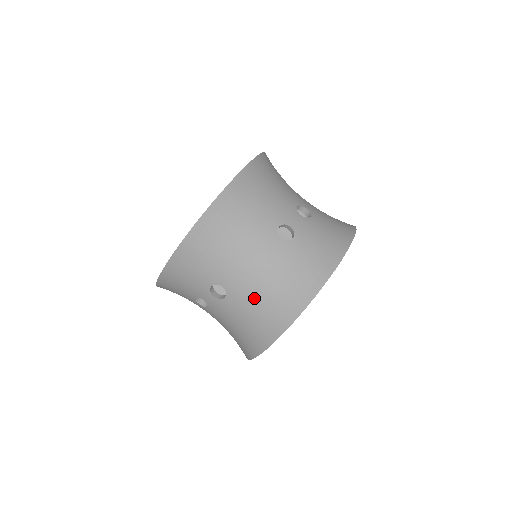
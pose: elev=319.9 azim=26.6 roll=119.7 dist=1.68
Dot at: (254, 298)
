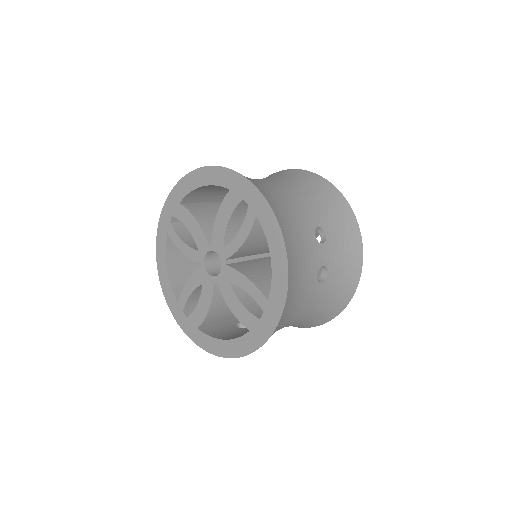
Dot at: (303, 321)
